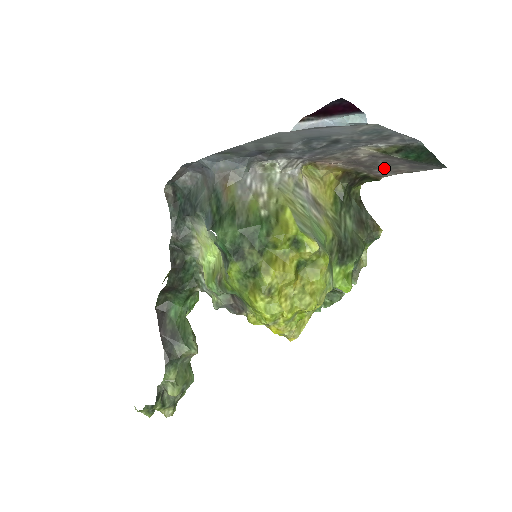
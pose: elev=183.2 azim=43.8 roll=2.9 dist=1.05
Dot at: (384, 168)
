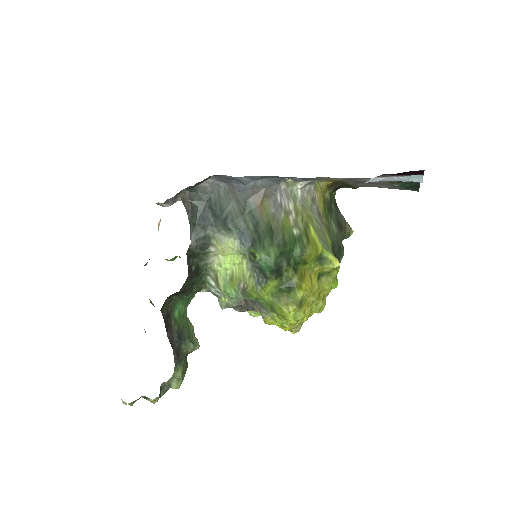
Dot at: (370, 184)
